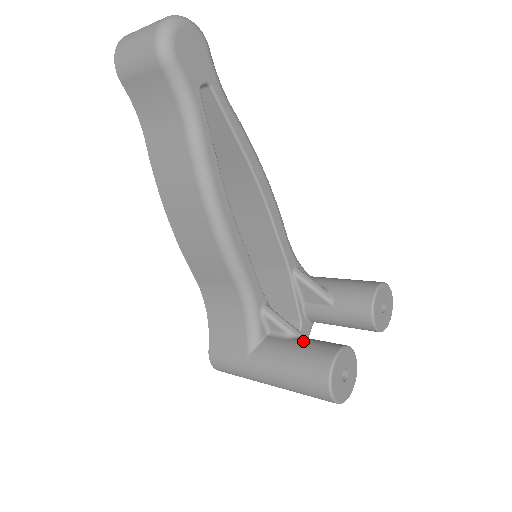
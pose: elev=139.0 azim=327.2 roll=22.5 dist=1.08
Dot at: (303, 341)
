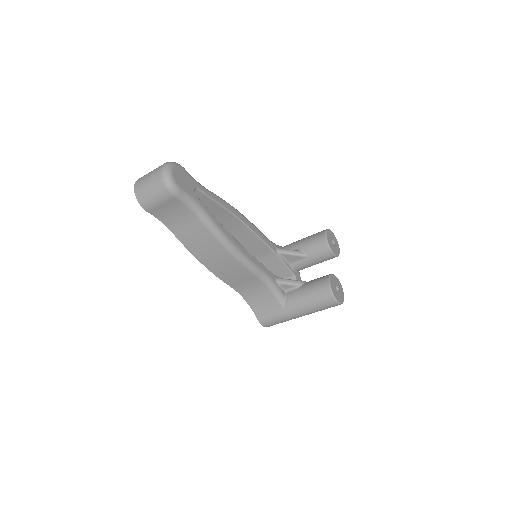
Dot at: (307, 285)
